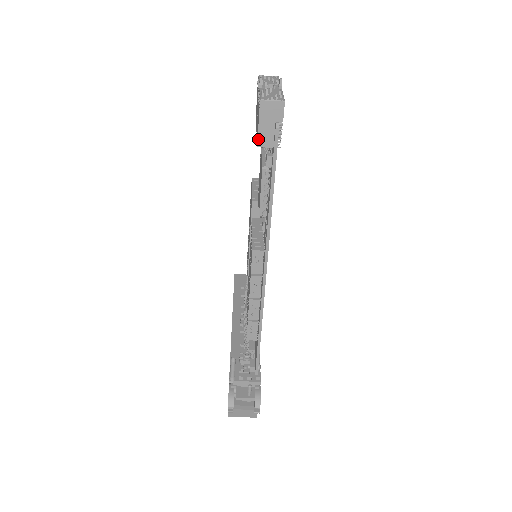
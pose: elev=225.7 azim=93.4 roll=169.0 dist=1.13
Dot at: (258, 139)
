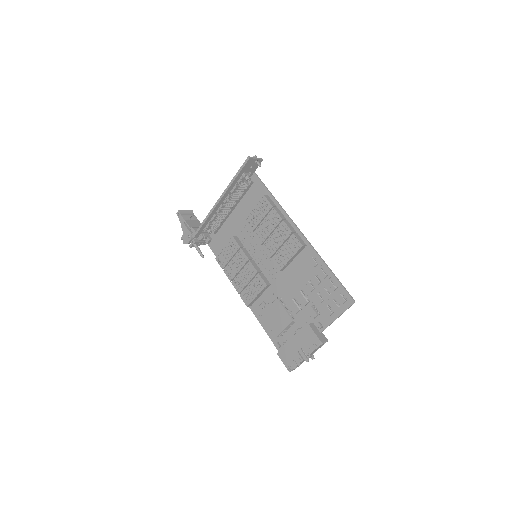
Dot at: (279, 357)
